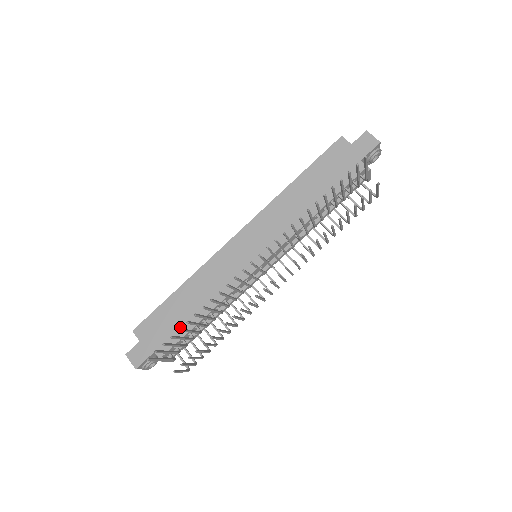
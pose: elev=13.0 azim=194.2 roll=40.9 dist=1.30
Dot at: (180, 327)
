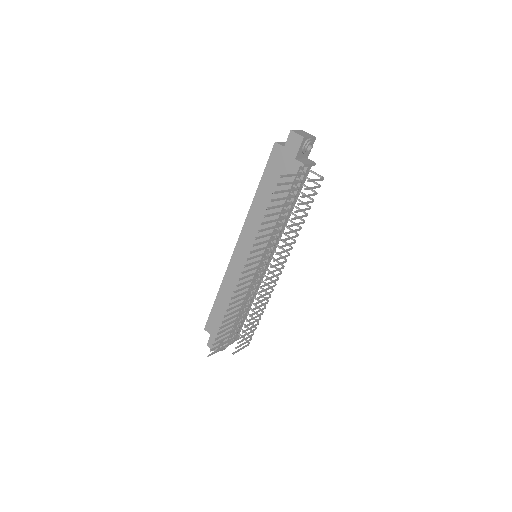
Dot at: (228, 321)
